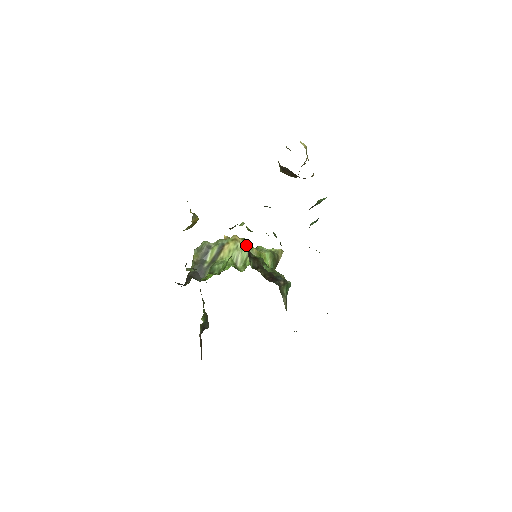
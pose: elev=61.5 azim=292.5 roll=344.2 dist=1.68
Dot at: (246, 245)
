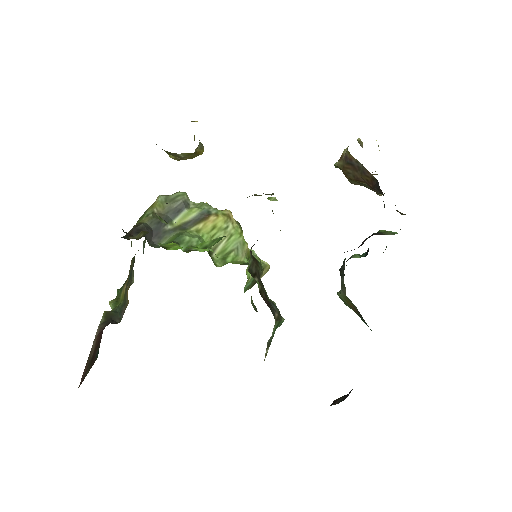
Dot at: (239, 233)
